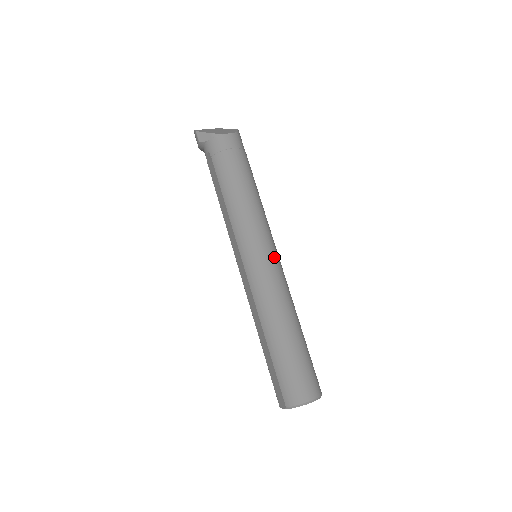
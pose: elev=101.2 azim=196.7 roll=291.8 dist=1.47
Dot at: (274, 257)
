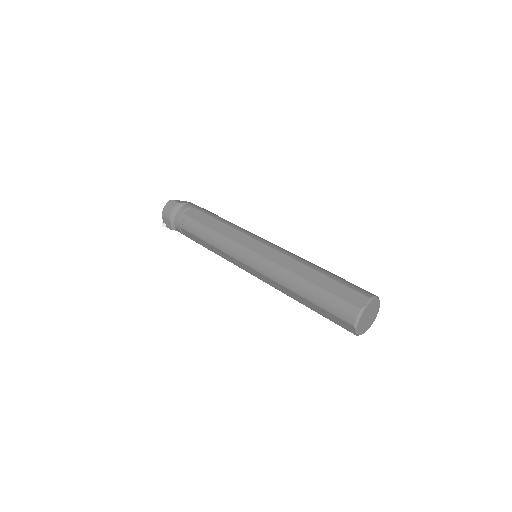
Dot at: occluded
